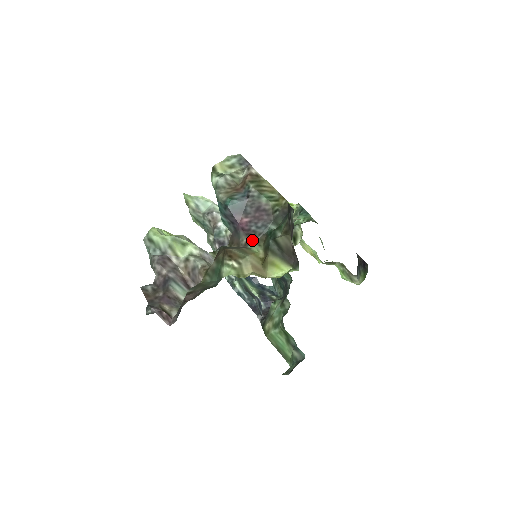
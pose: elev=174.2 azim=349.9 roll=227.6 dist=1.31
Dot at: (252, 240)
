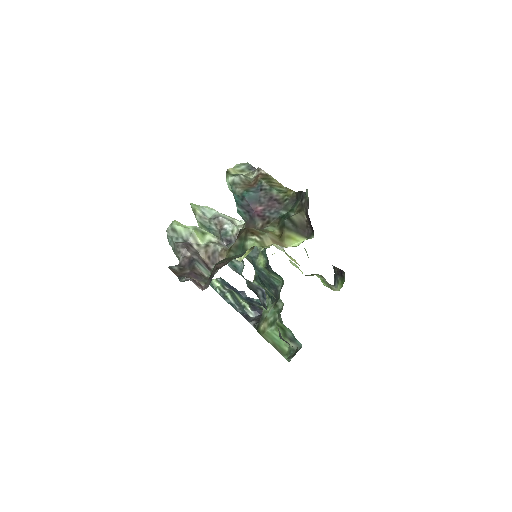
Dot at: (267, 223)
